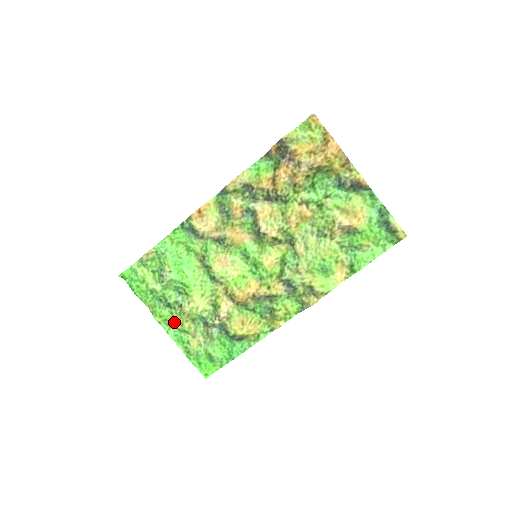
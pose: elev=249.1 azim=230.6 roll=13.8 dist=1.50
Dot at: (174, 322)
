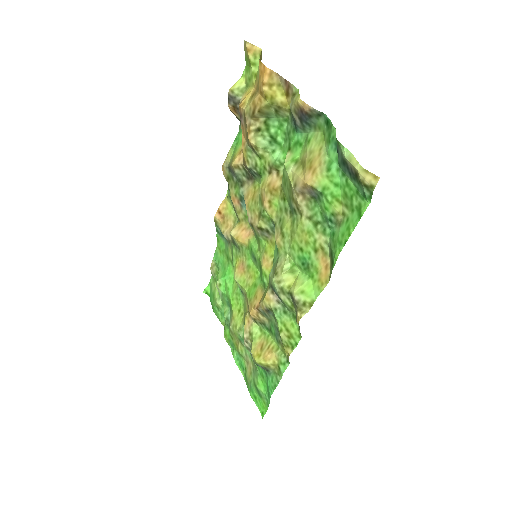
Dot at: (233, 343)
